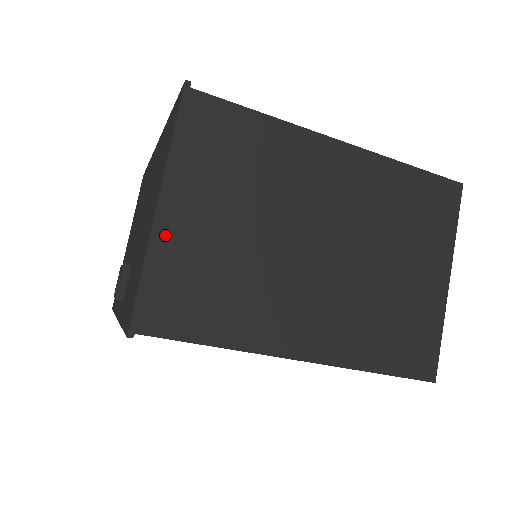
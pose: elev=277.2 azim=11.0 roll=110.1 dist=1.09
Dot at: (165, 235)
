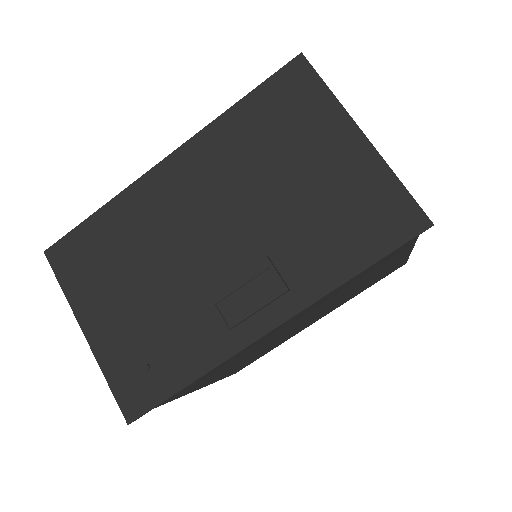
Dot at: occluded
